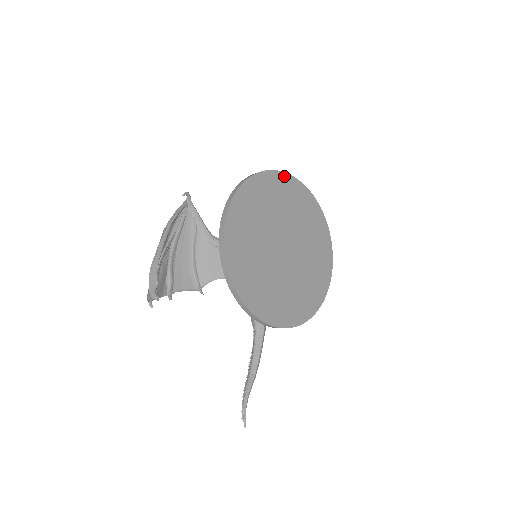
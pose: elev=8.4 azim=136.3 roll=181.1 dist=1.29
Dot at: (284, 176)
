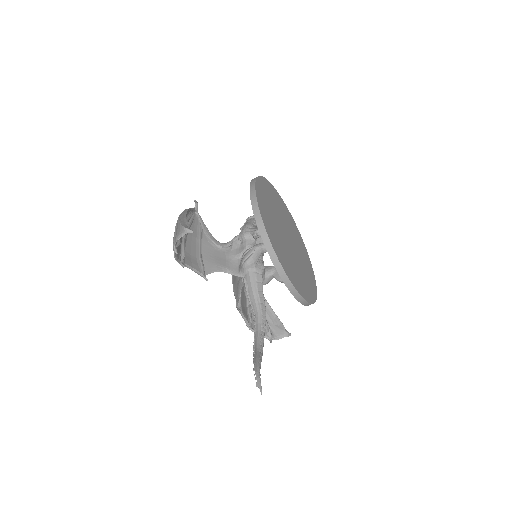
Dot at: (280, 198)
